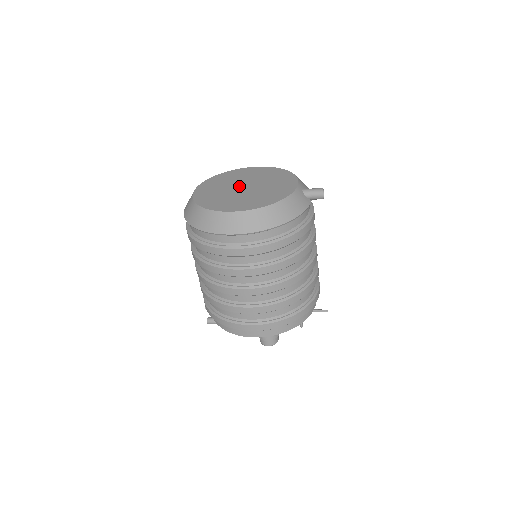
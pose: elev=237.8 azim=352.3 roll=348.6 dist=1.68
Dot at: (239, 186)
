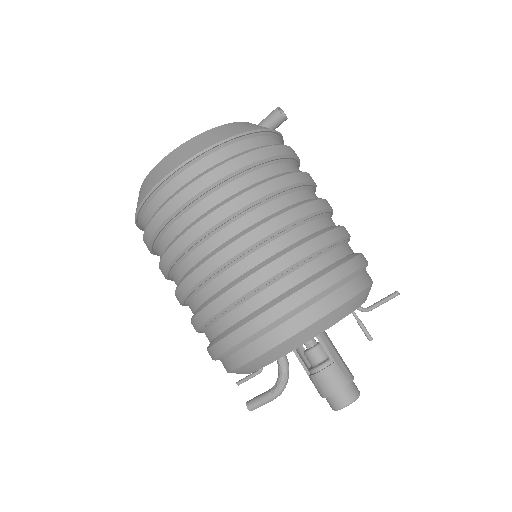
Dot at: occluded
